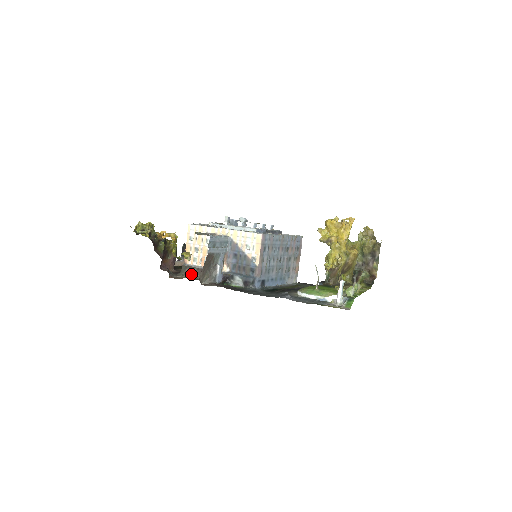
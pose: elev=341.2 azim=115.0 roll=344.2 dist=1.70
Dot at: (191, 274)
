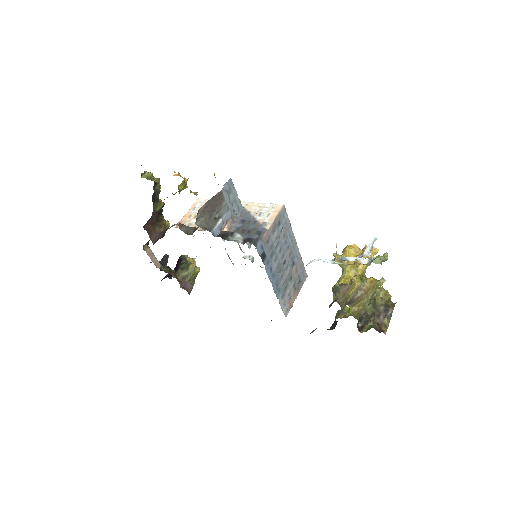
Dot at: (181, 227)
